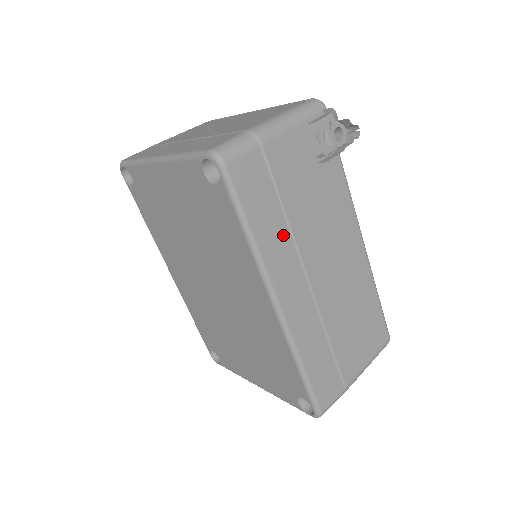
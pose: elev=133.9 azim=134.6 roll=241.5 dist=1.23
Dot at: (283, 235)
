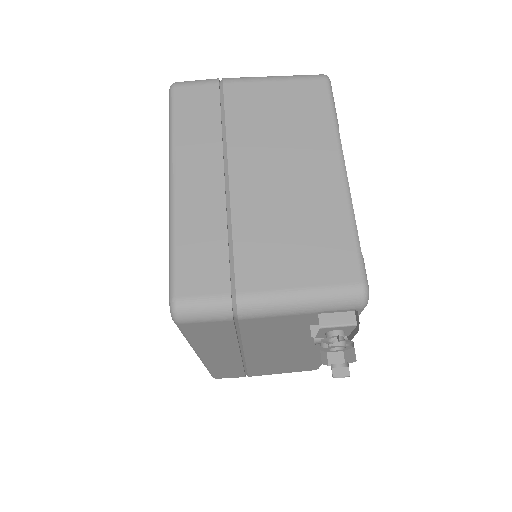
Dot at: (230, 345)
